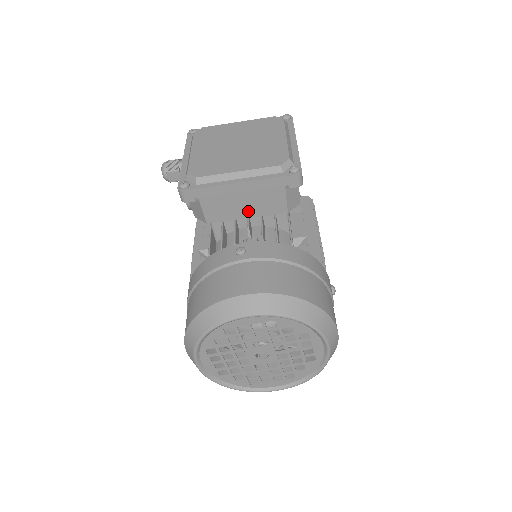
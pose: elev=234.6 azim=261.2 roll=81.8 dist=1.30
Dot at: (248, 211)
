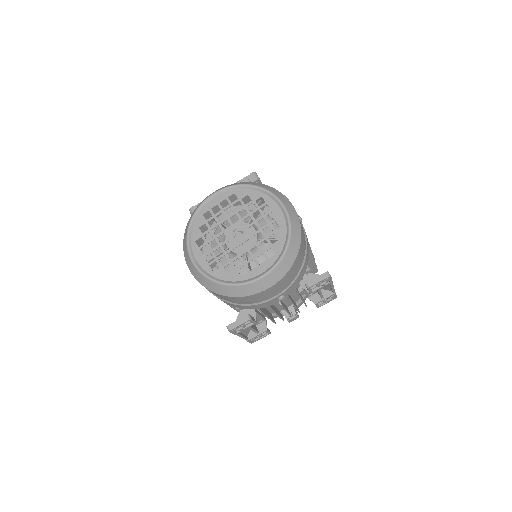
Dot at: occluded
